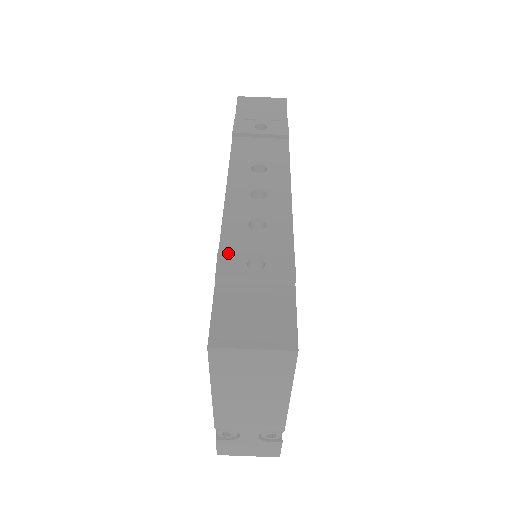
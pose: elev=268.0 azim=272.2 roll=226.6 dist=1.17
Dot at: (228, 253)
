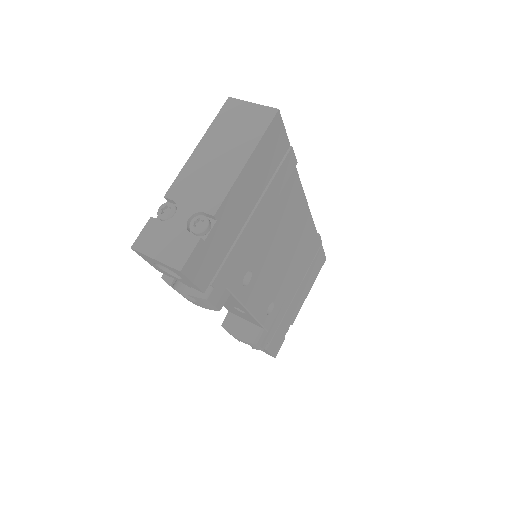
Dot at: occluded
